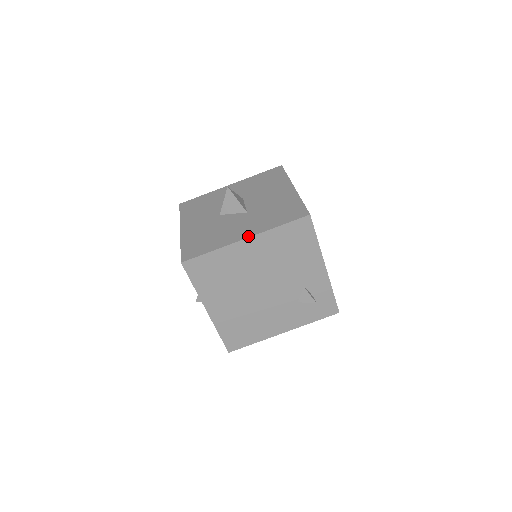
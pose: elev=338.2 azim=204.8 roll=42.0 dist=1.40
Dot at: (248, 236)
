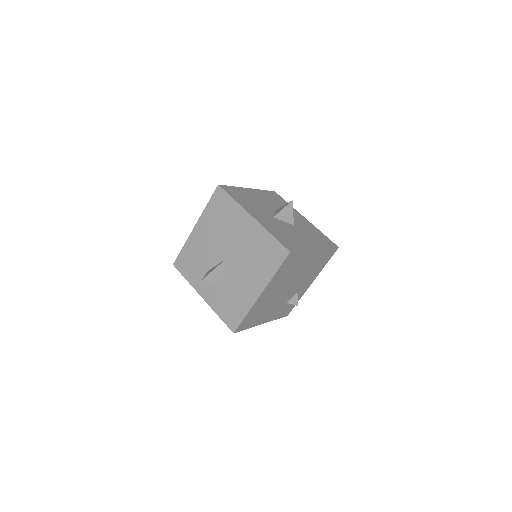
Dot at: (317, 248)
